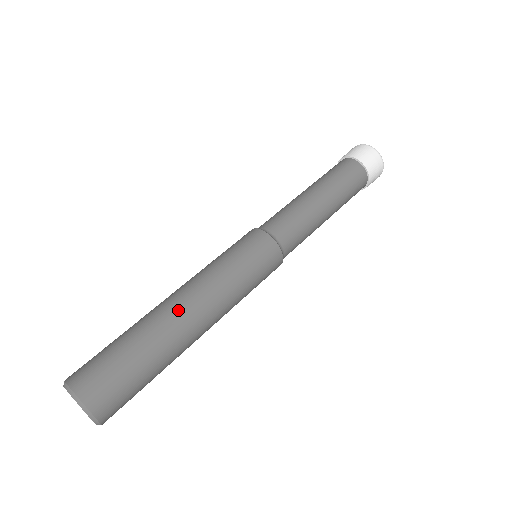
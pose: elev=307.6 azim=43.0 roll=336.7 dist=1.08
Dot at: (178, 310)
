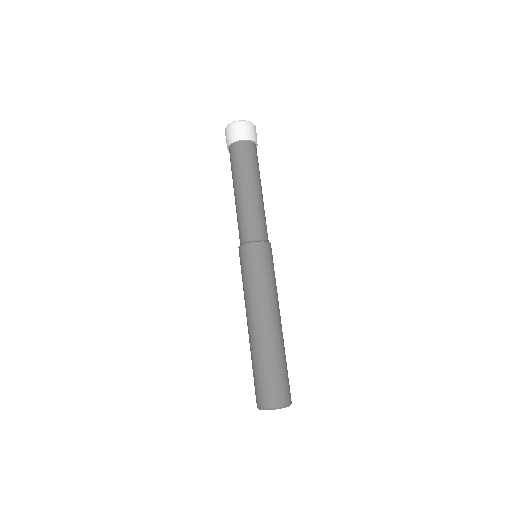
Dot at: (264, 328)
